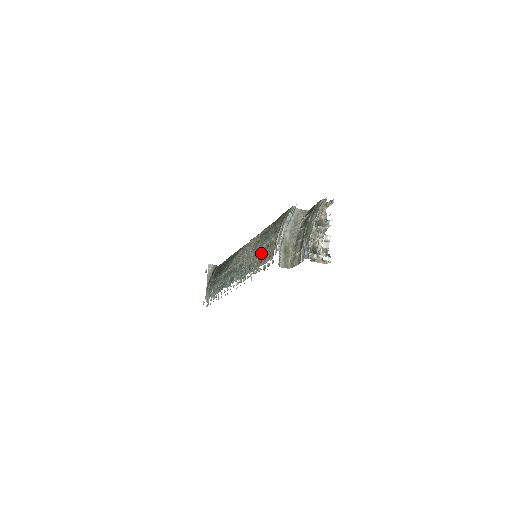
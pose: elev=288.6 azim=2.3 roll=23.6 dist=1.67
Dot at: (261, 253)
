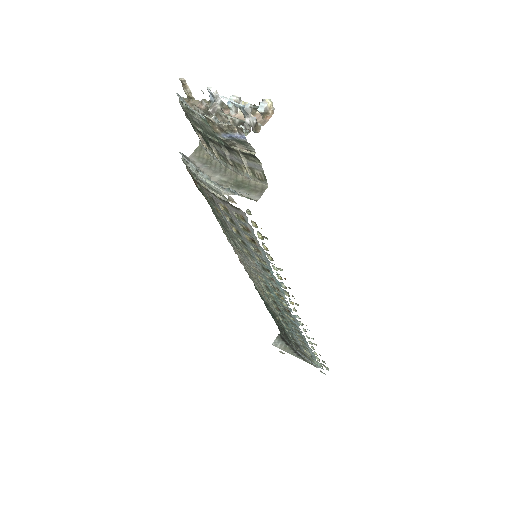
Dot at: (243, 239)
